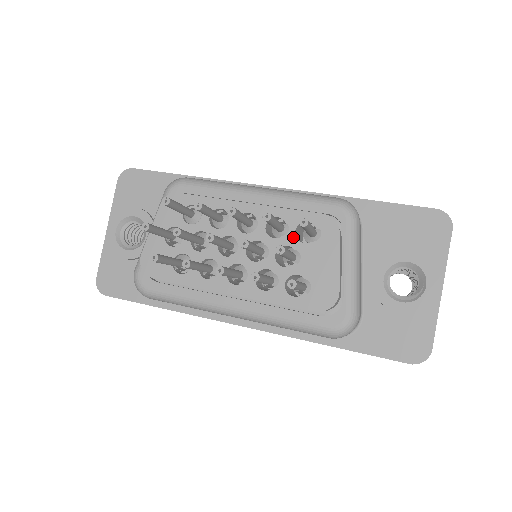
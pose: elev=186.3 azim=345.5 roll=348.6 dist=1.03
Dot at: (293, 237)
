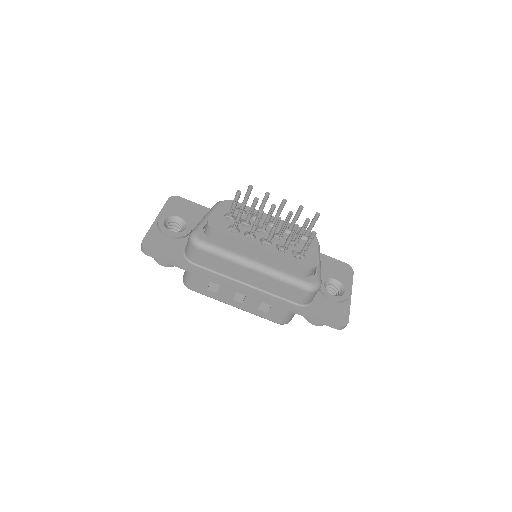
Dot at: (295, 235)
